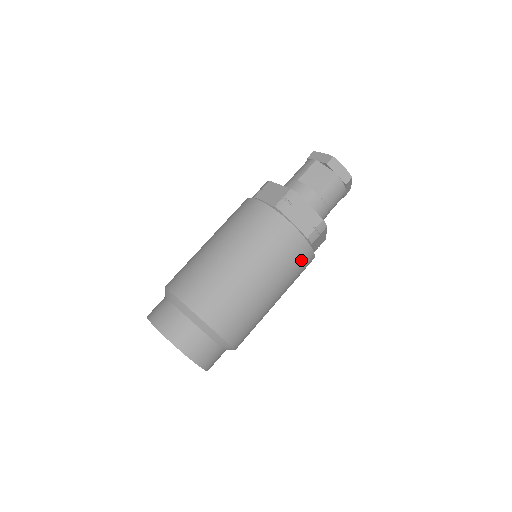
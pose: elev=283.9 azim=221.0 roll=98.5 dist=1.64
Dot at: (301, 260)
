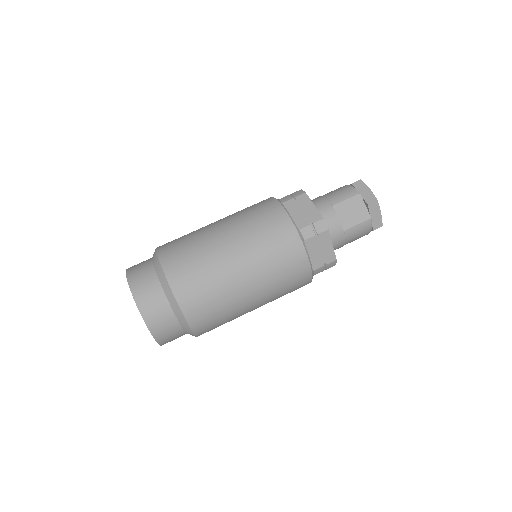
Dot at: (297, 287)
